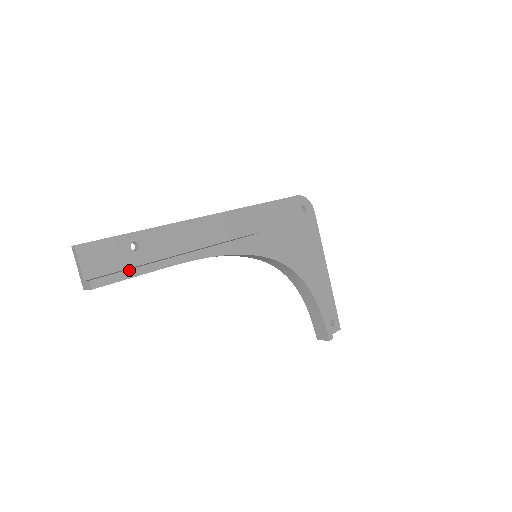
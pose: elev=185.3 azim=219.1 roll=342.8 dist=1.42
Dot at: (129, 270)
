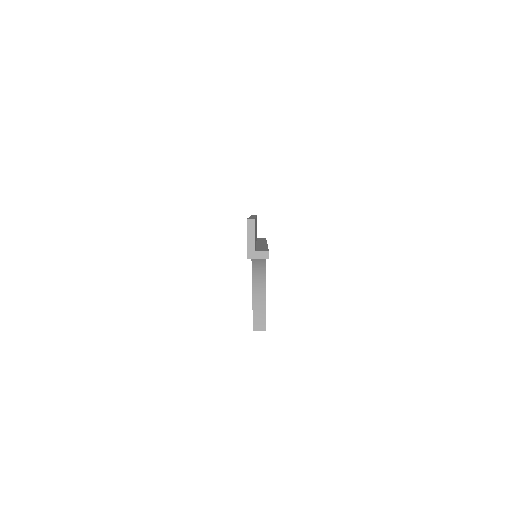
Dot at: occluded
